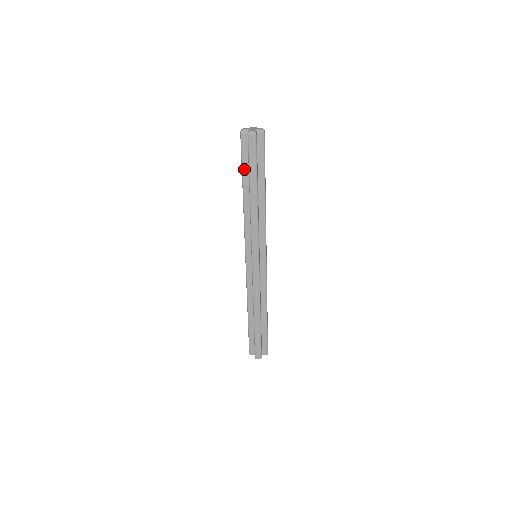
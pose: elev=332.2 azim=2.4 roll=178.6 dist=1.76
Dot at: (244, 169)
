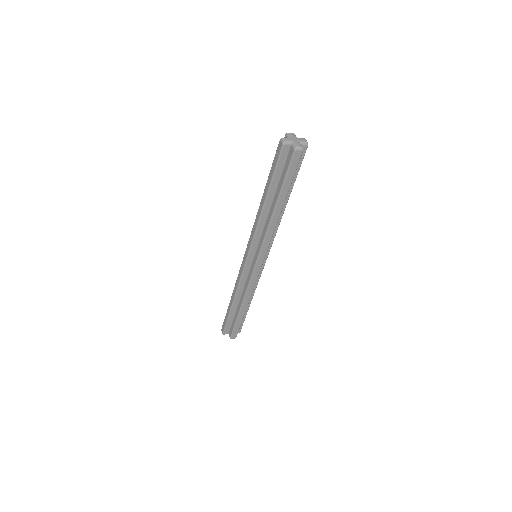
Dot at: (274, 181)
